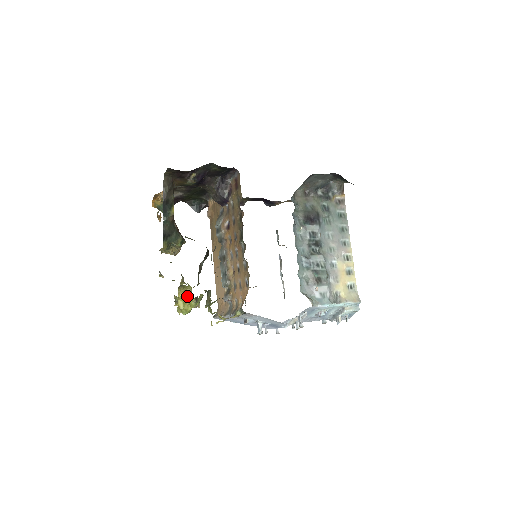
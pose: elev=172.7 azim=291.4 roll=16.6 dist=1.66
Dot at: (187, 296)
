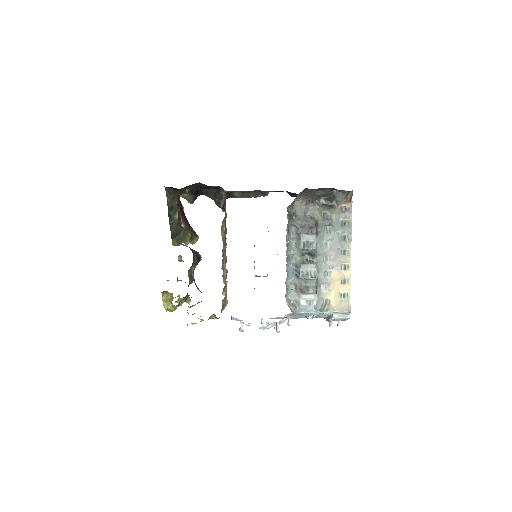
Dot at: (170, 299)
